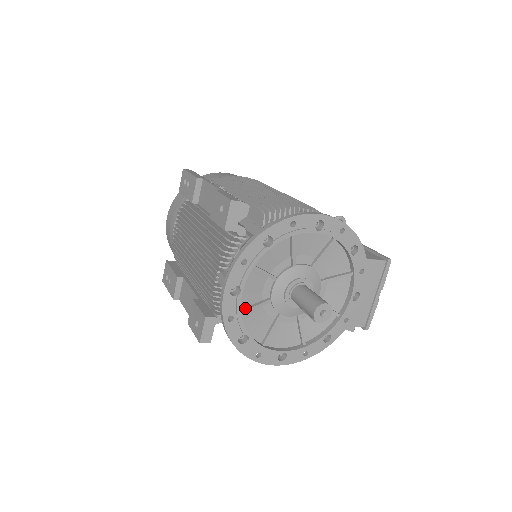
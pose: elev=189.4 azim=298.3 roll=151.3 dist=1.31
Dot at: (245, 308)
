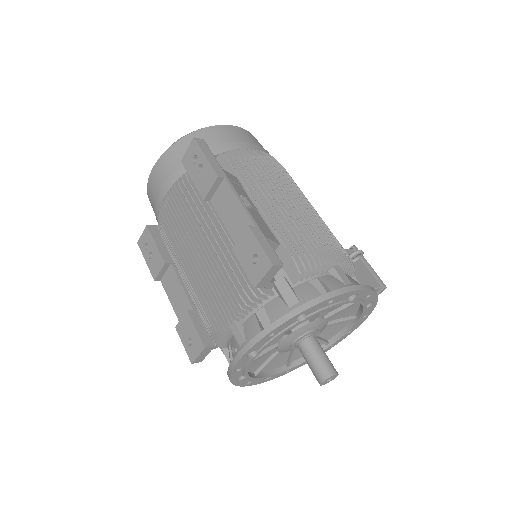
Dot at: occluded
